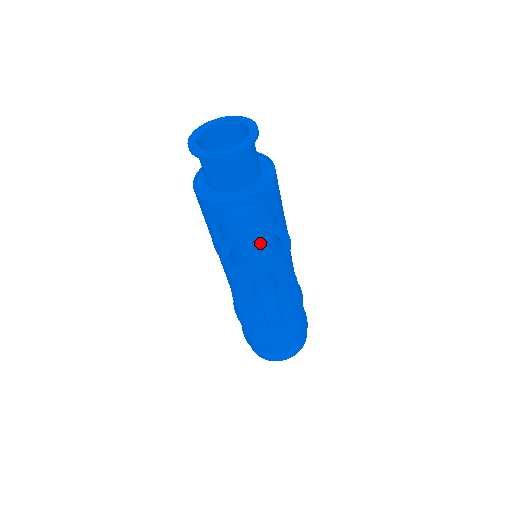
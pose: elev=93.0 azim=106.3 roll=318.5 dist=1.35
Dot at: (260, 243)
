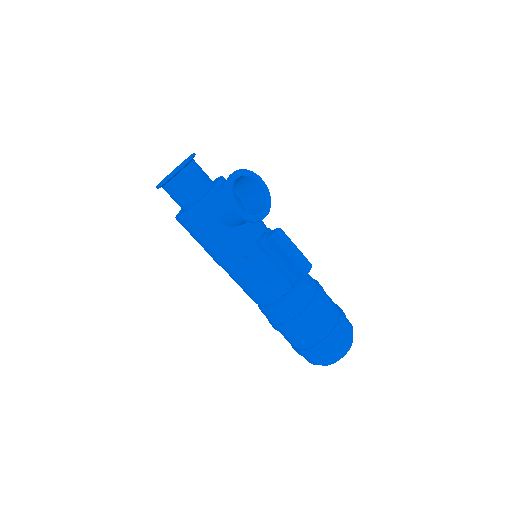
Dot at: occluded
